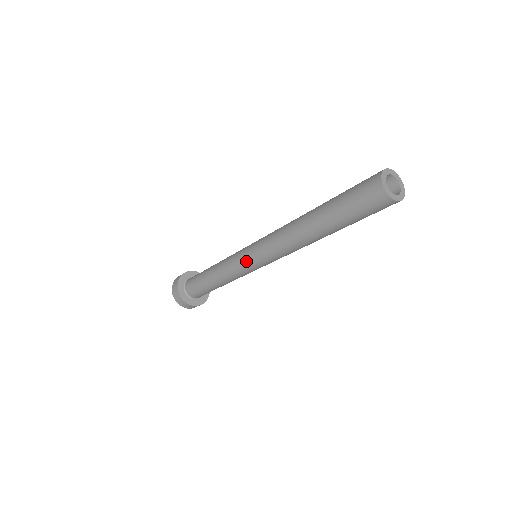
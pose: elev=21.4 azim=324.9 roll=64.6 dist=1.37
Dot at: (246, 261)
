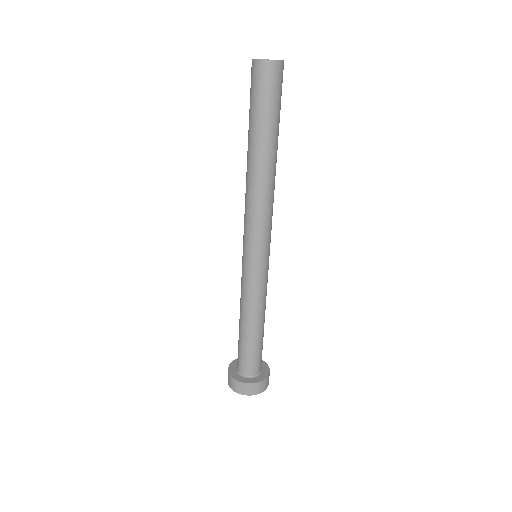
Dot at: (243, 259)
